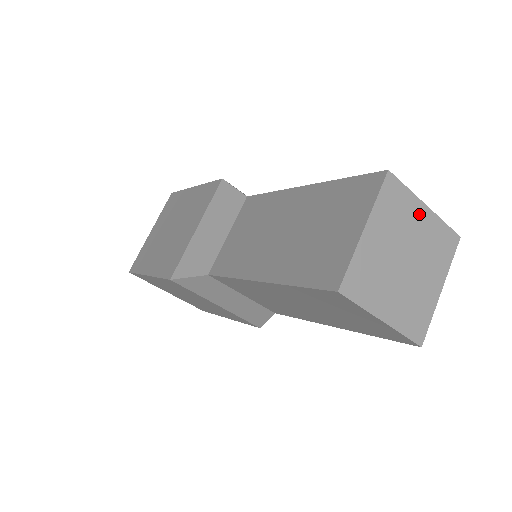
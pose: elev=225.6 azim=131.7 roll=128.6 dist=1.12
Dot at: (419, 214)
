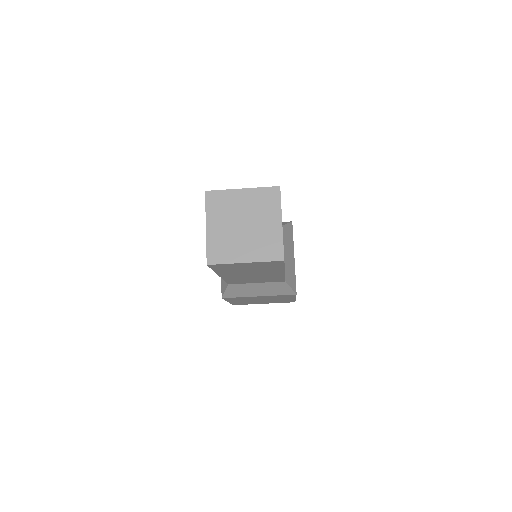
Dot at: (239, 196)
